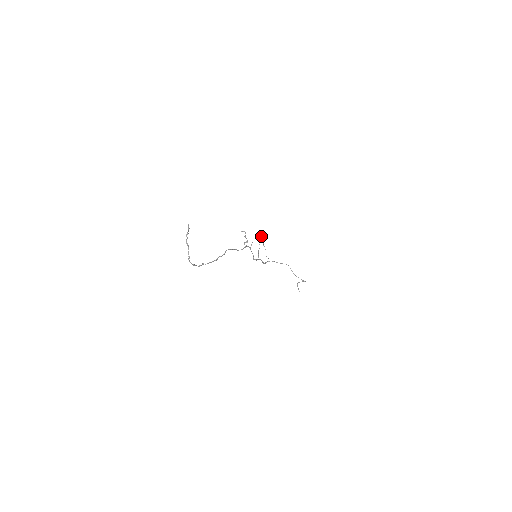
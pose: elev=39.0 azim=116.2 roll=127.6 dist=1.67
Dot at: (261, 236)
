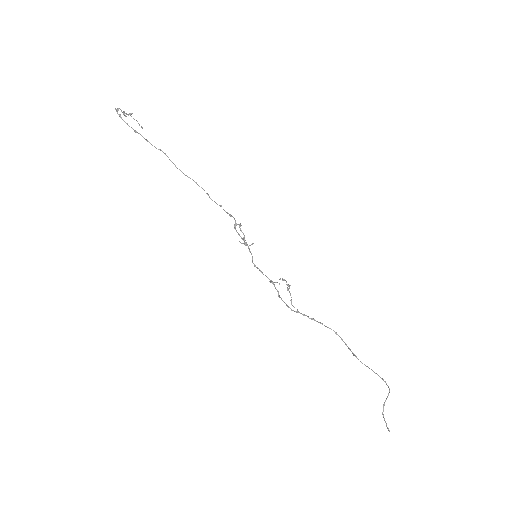
Dot at: (287, 285)
